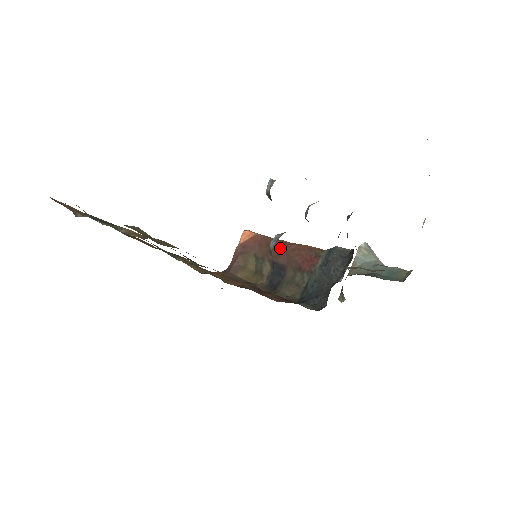
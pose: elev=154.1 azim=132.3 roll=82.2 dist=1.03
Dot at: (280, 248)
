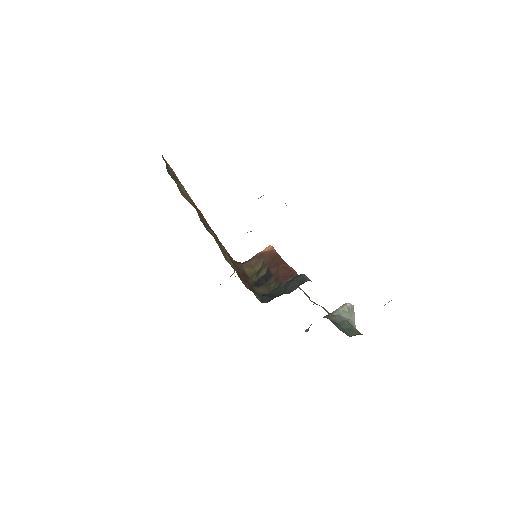
Dot at: (278, 263)
